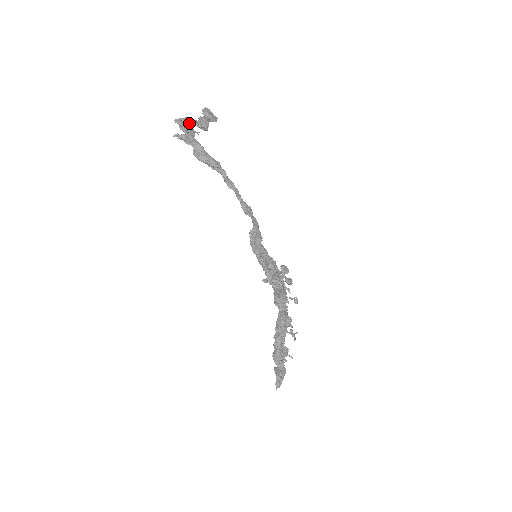
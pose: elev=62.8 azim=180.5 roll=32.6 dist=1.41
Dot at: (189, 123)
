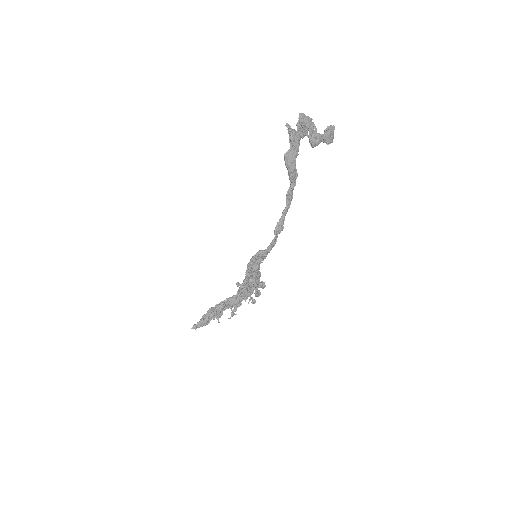
Dot at: (307, 127)
